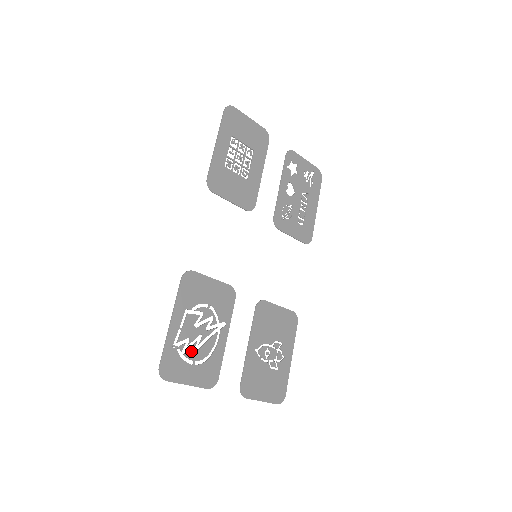
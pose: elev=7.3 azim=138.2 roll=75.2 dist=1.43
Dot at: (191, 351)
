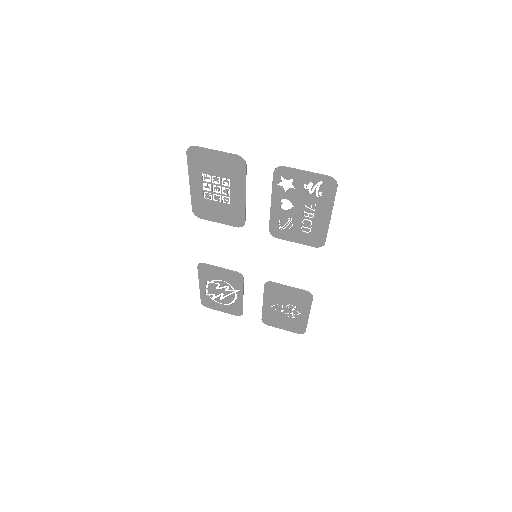
Dot at: (218, 299)
